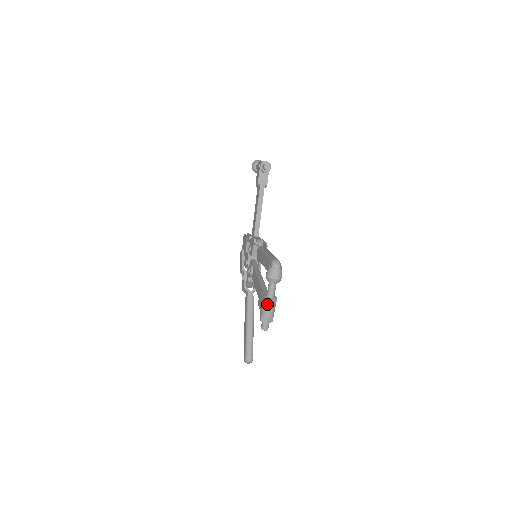
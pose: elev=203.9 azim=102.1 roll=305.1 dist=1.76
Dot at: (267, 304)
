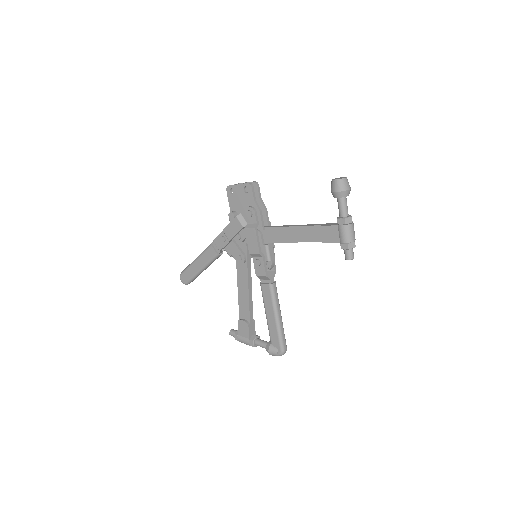
Dot at: occluded
